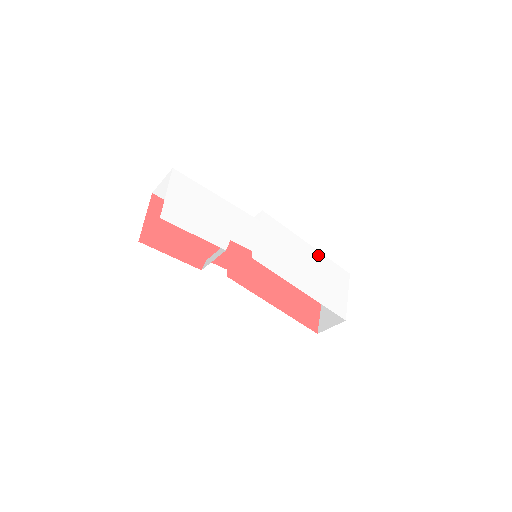
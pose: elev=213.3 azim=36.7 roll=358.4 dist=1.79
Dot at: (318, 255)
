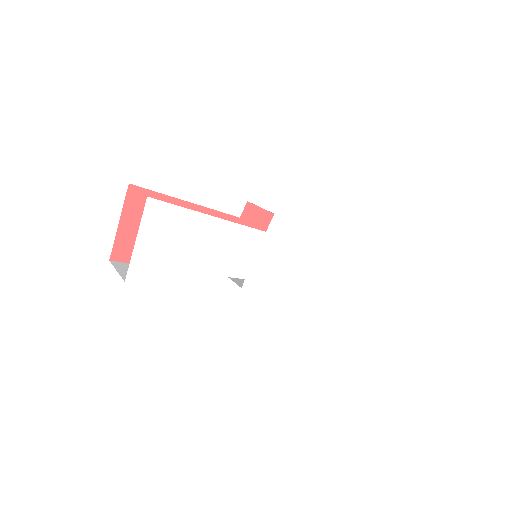
Dot at: (336, 251)
